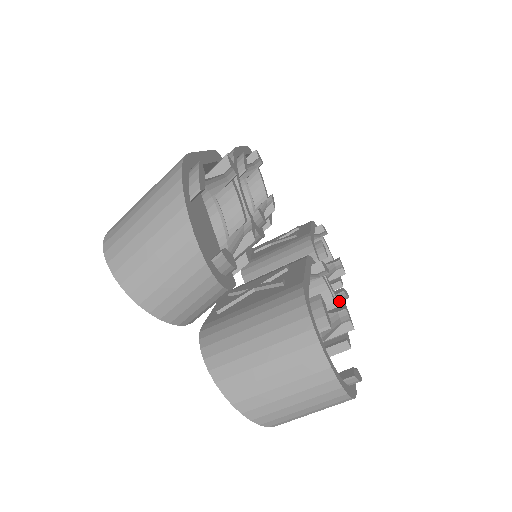
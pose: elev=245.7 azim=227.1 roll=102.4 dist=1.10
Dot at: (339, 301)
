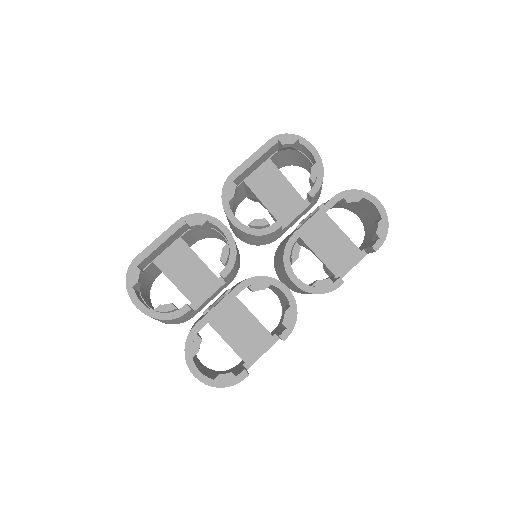
Dot at: (313, 291)
